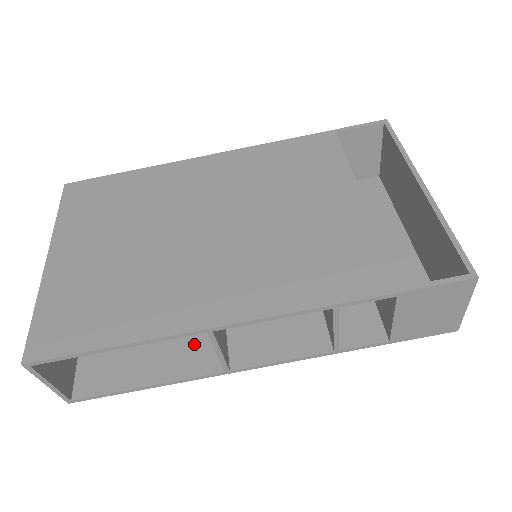
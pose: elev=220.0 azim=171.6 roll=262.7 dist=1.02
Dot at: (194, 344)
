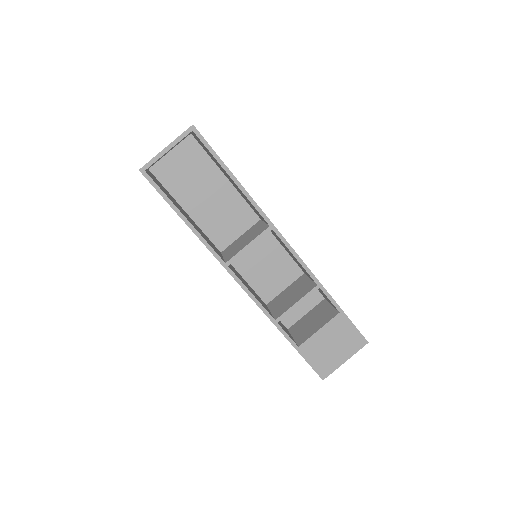
Dot at: (209, 241)
